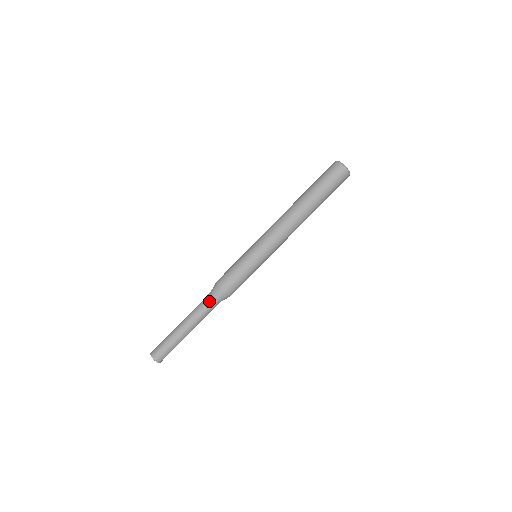
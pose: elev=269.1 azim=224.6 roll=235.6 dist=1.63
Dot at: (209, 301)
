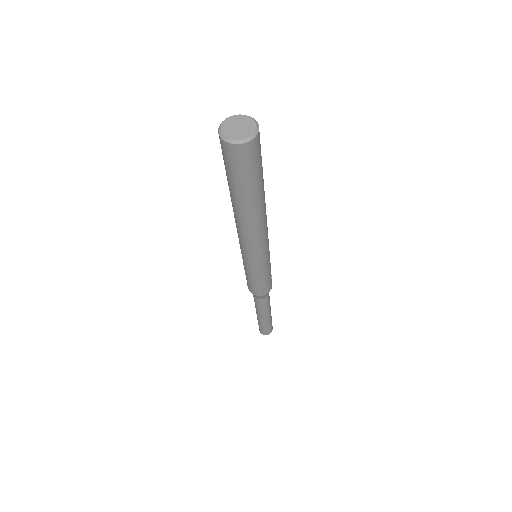
Dot at: (254, 298)
